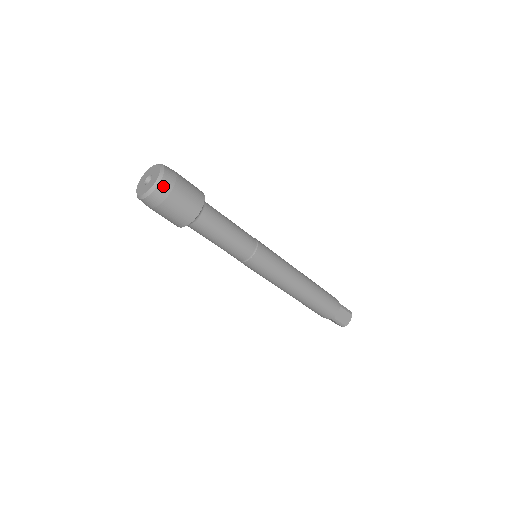
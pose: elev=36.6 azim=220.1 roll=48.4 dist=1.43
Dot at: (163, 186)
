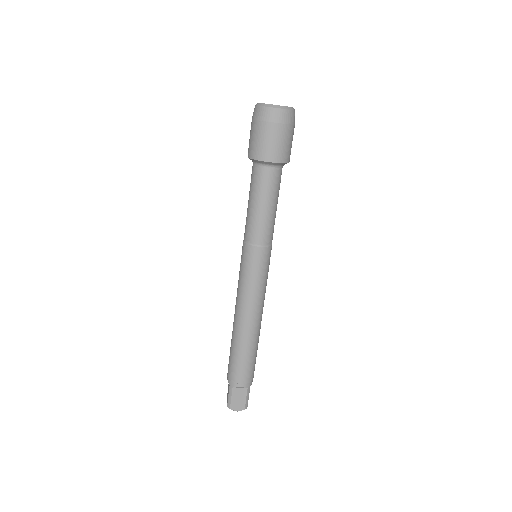
Dot at: (277, 113)
